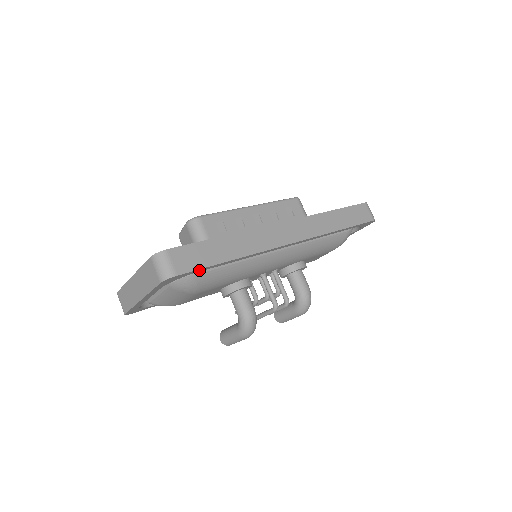
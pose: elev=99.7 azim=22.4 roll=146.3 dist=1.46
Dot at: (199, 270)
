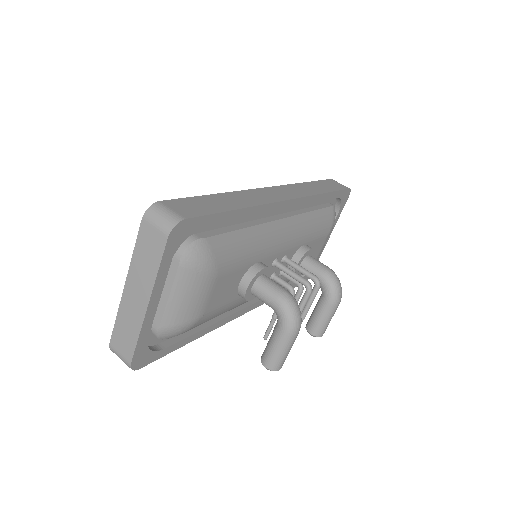
Dot at: (208, 220)
